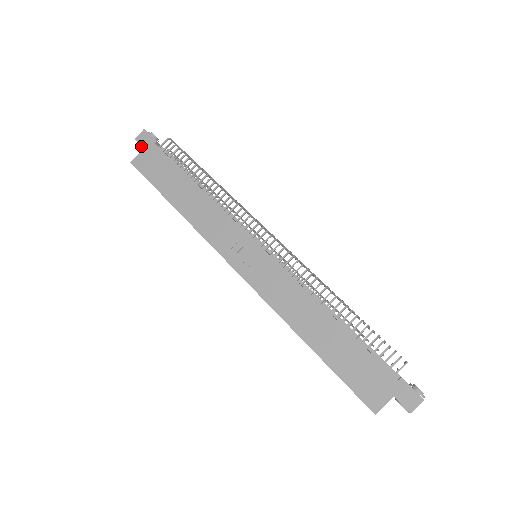
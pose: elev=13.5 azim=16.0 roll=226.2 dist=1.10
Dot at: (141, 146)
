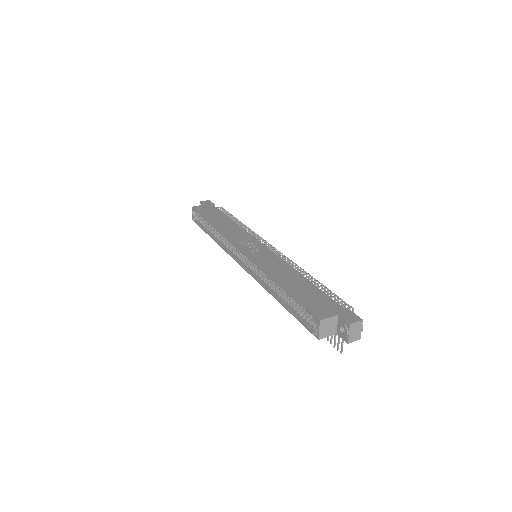
Dot at: occluded
